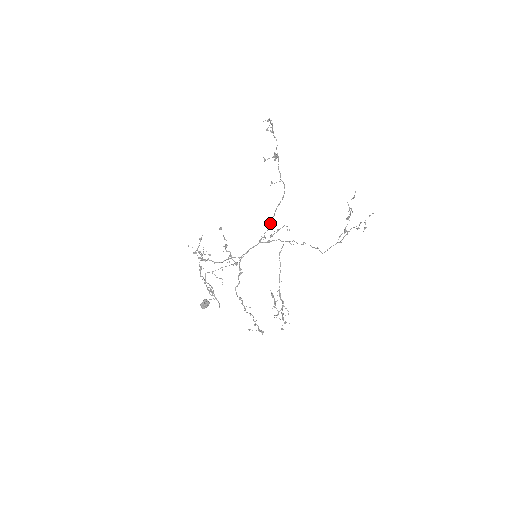
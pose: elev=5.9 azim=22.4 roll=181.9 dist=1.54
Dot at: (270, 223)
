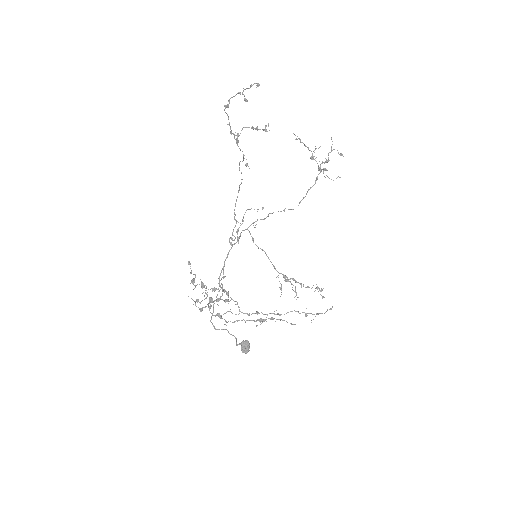
Dot at: (234, 217)
